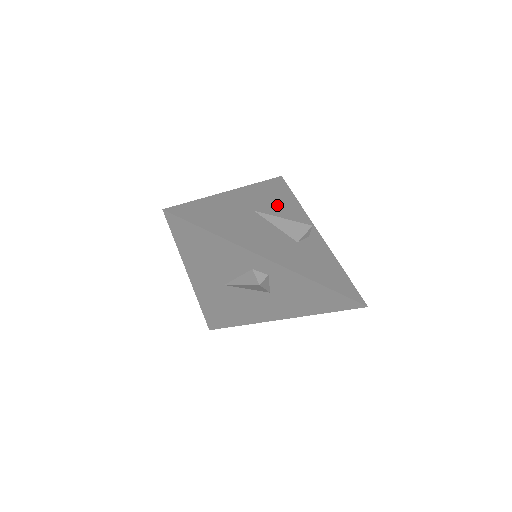
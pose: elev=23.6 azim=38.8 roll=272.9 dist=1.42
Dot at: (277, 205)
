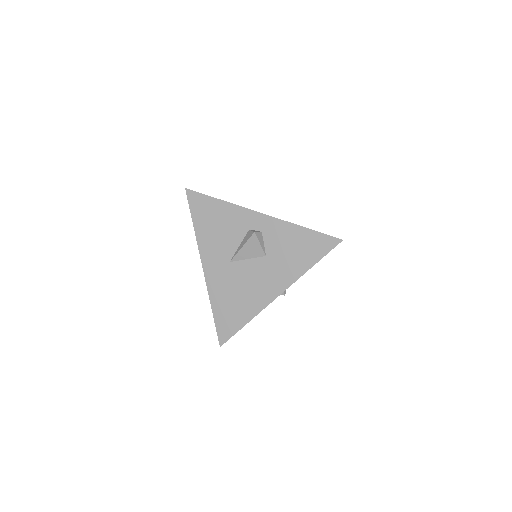
Dot at: occluded
